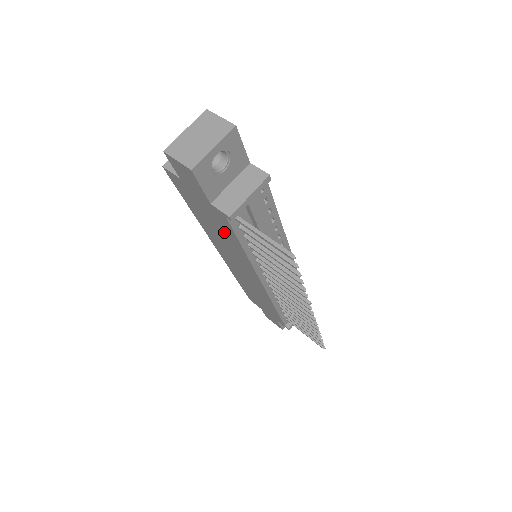
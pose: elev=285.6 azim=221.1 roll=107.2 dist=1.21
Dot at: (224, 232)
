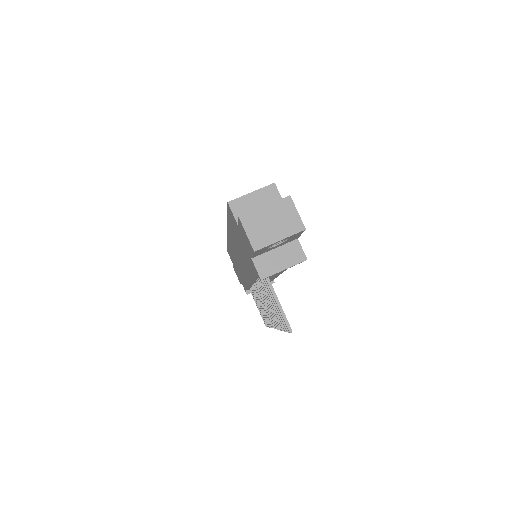
Dot at: (246, 260)
